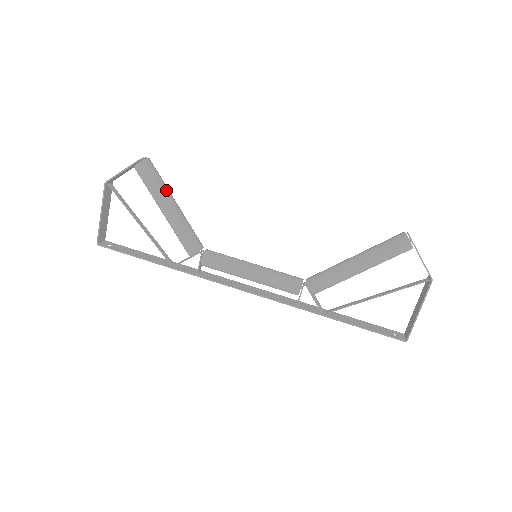
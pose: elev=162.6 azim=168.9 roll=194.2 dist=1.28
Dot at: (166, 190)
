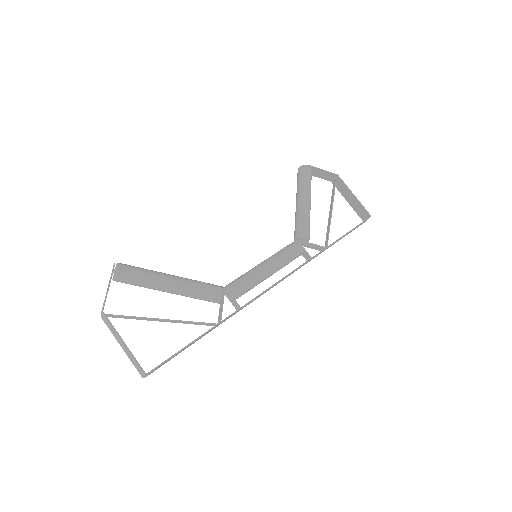
Dot at: (155, 271)
